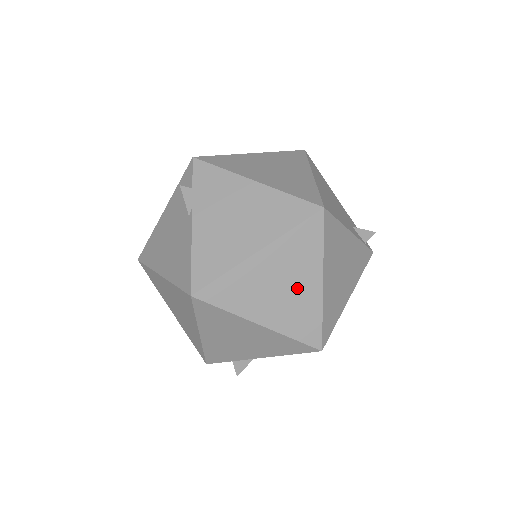
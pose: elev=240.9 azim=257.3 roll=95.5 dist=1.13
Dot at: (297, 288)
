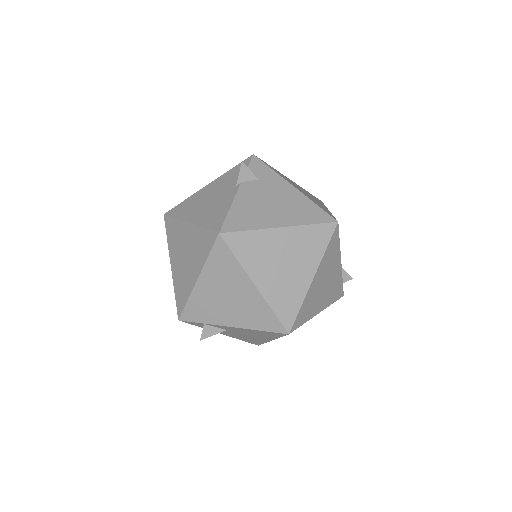
Dot at: (294, 271)
